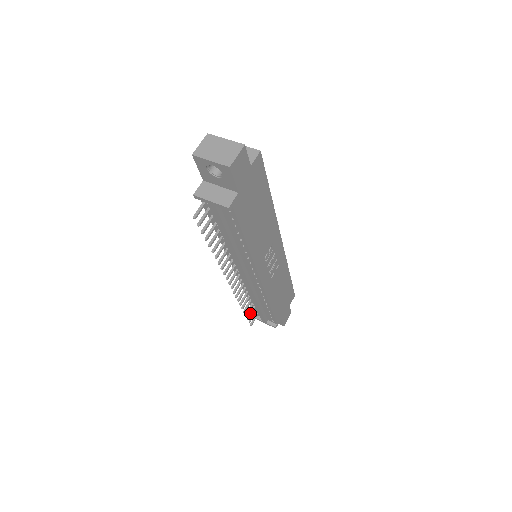
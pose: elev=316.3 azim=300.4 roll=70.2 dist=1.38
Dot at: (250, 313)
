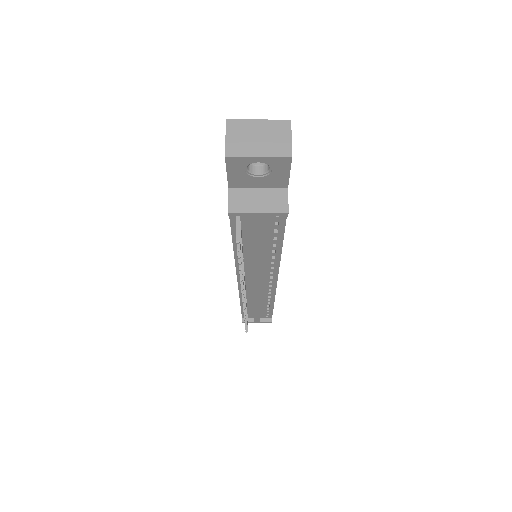
Dot at: occluded
